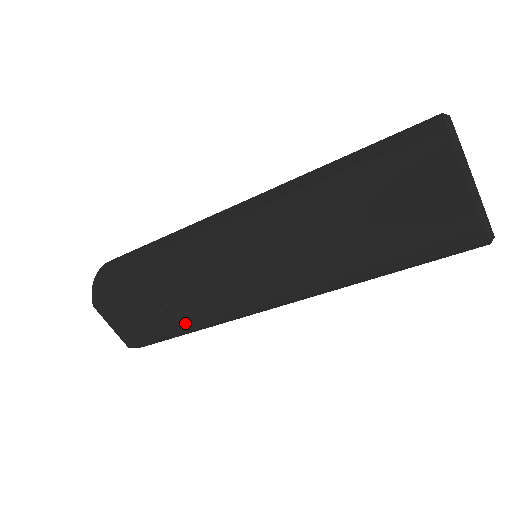
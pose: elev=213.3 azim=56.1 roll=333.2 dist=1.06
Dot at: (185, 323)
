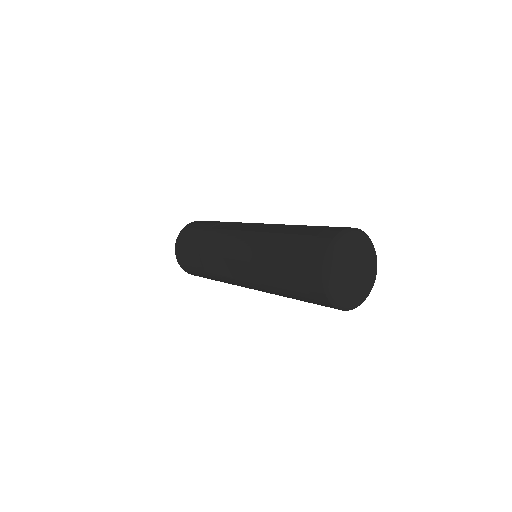
Dot at: occluded
